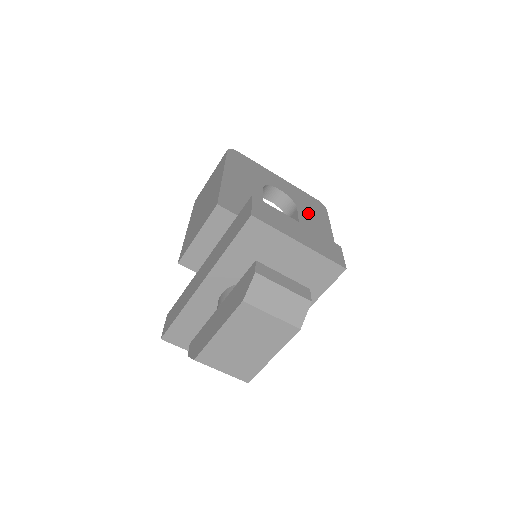
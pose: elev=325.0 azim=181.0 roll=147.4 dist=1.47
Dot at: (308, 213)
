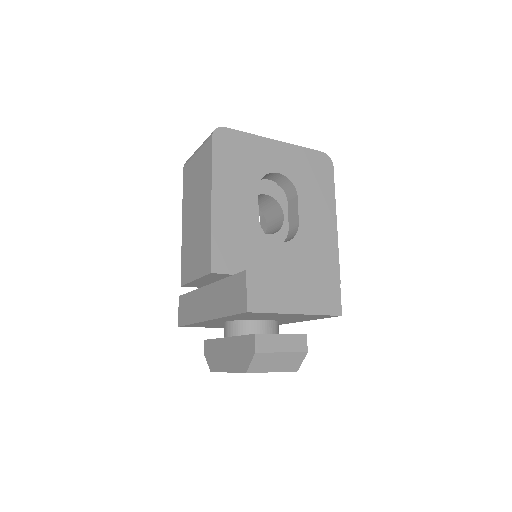
Dot at: (310, 195)
